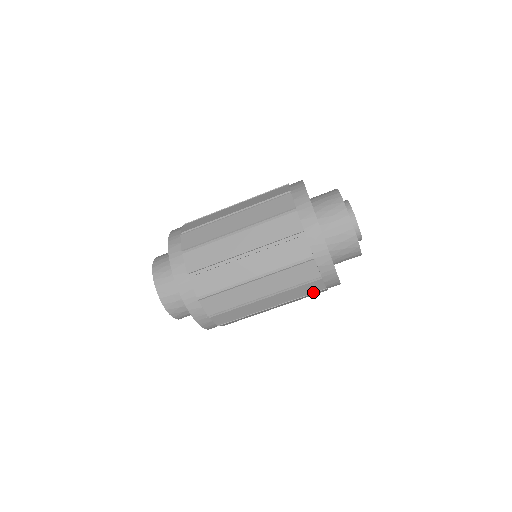
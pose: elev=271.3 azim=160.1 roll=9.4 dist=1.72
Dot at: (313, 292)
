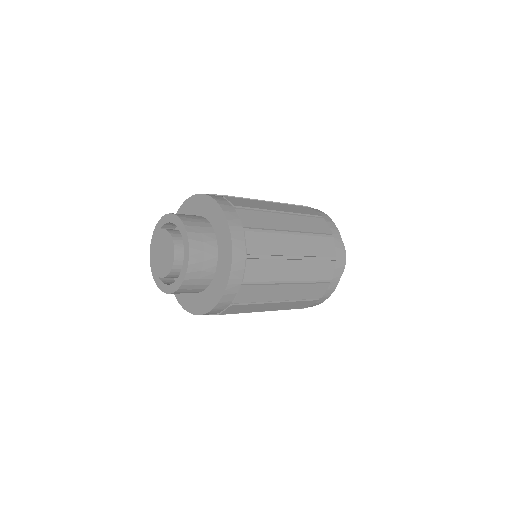
Dot at: (323, 279)
